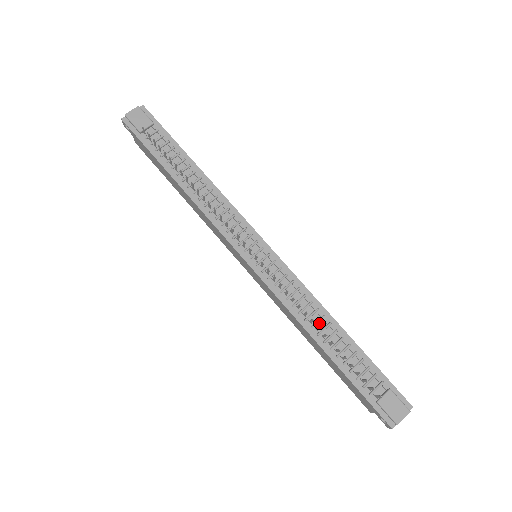
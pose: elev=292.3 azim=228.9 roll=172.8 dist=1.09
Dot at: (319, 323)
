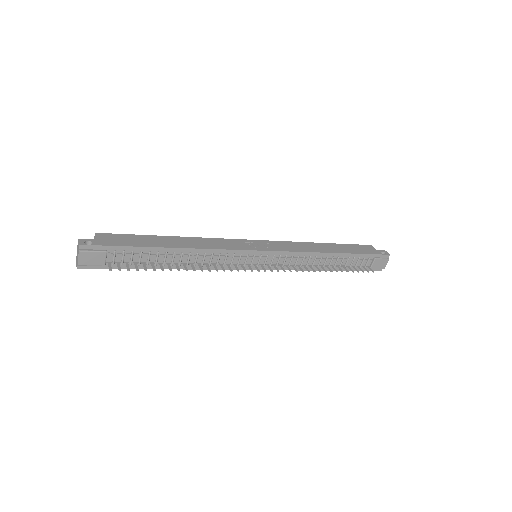
Dot at: (321, 262)
